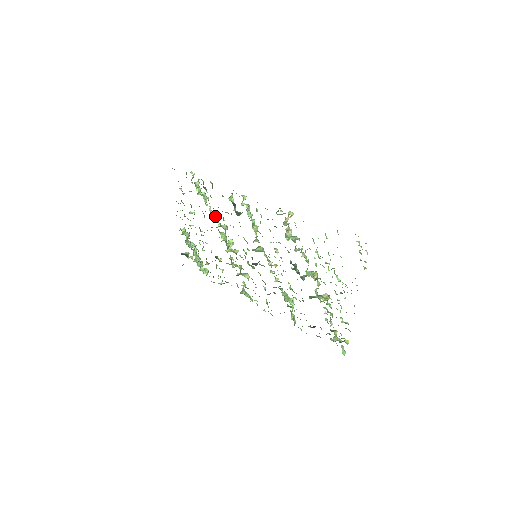
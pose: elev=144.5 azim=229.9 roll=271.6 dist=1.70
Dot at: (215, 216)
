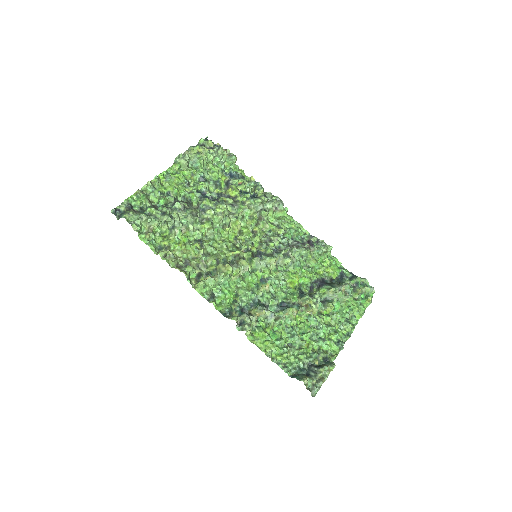
Dot at: (193, 233)
